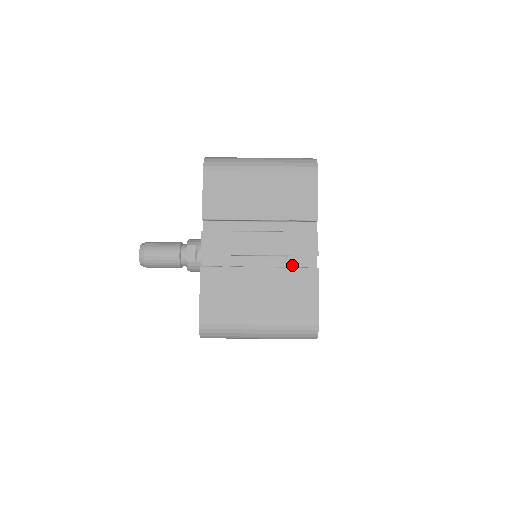
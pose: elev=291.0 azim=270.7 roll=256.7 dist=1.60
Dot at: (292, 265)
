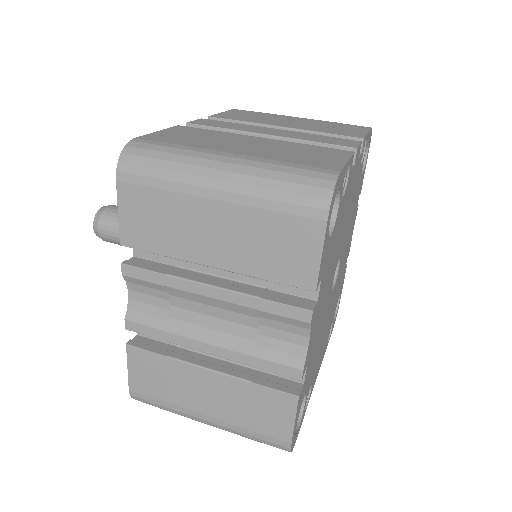
Dot at: occluded
